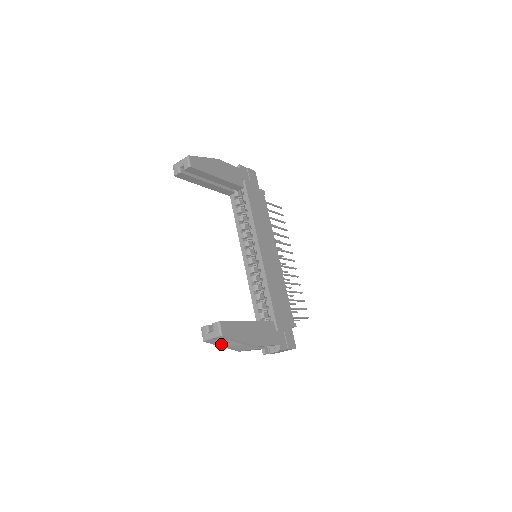
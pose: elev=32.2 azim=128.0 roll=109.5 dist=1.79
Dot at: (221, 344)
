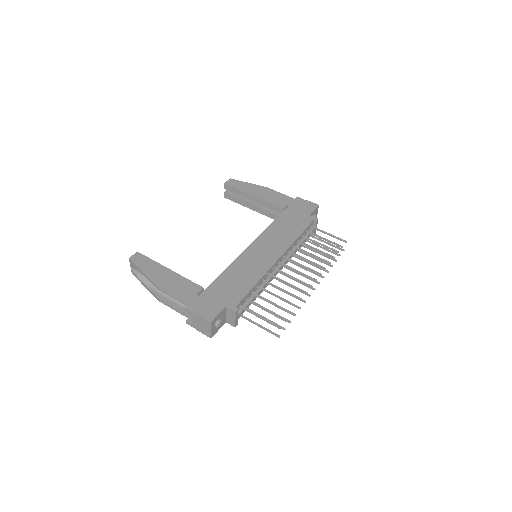
Dot at: (142, 281)
